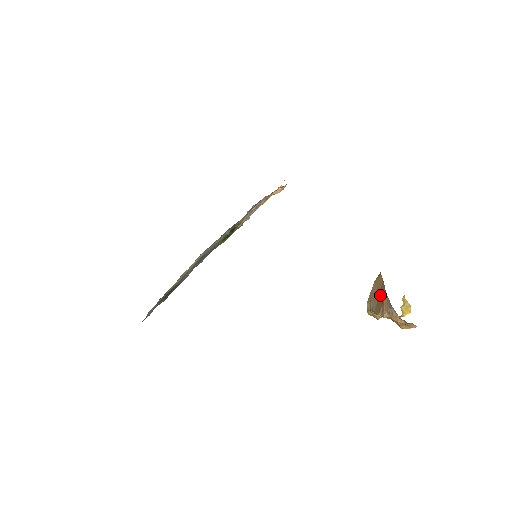
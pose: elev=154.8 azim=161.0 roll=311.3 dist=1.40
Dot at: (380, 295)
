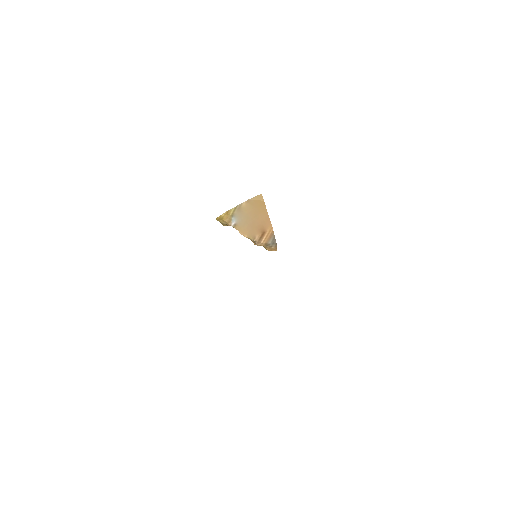
Dot at: (257, 222)
